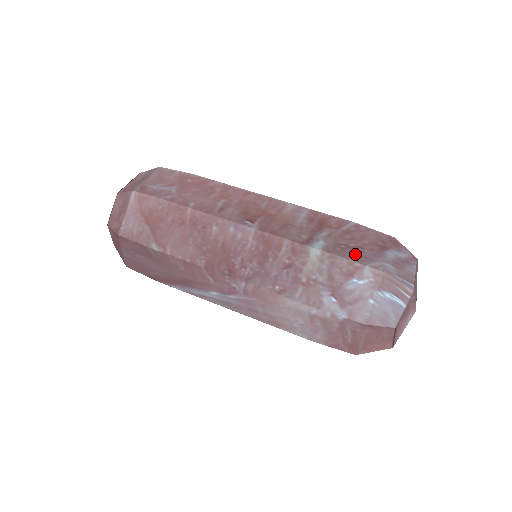
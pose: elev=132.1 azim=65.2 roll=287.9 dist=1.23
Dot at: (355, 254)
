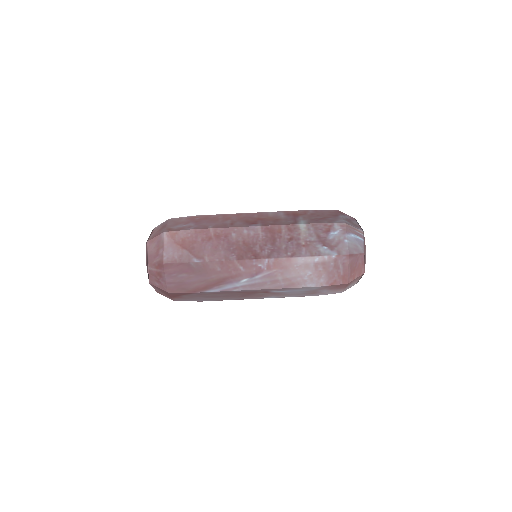
Dot at: (325, 220)
